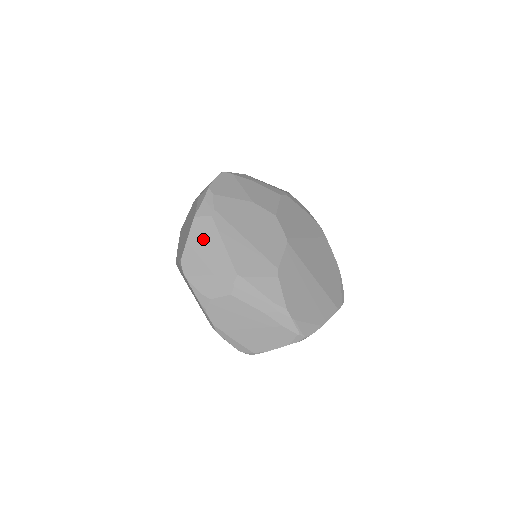
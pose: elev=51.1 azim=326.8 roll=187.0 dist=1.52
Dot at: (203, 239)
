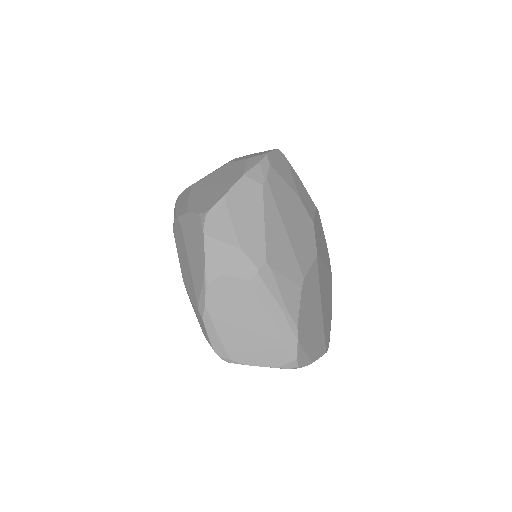
Dot at: (243, 204)
